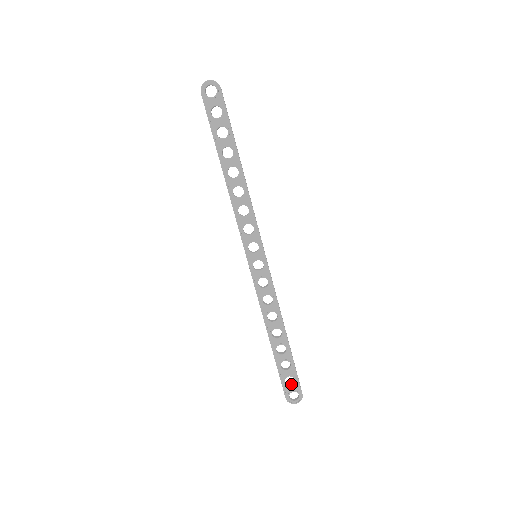
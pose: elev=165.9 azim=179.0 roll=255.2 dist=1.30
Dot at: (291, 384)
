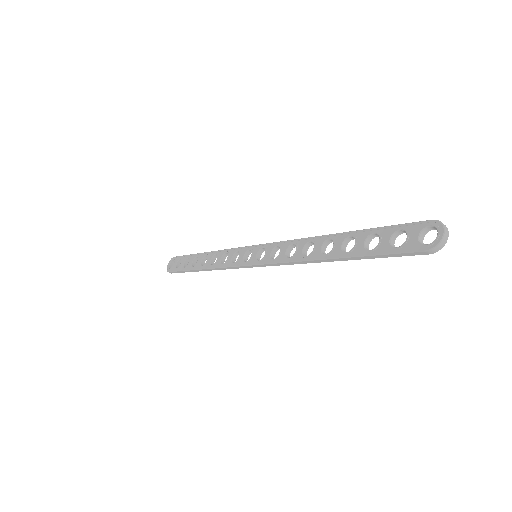
Dot at: (407, 239)
